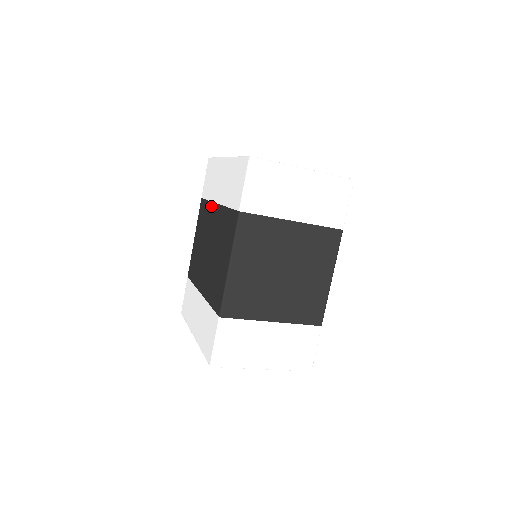
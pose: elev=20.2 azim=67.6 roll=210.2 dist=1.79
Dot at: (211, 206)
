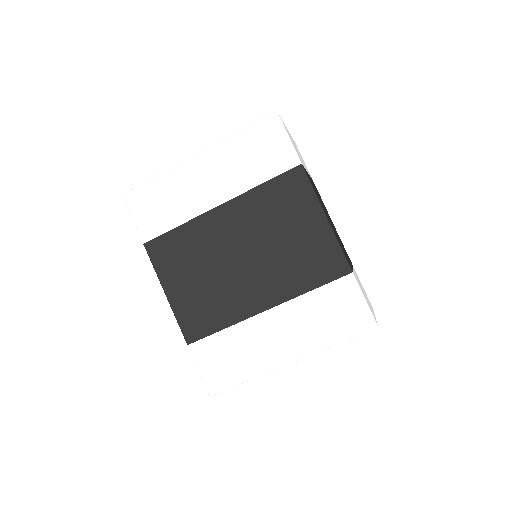
Dot at: (199, 222)
